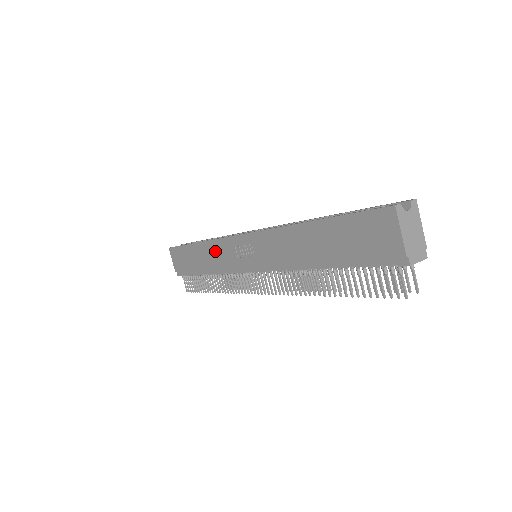
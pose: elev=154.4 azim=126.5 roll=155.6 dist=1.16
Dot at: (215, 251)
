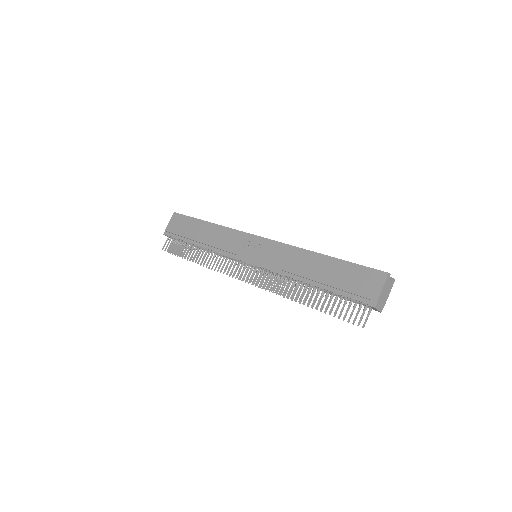
Dot at: (224, 235)
